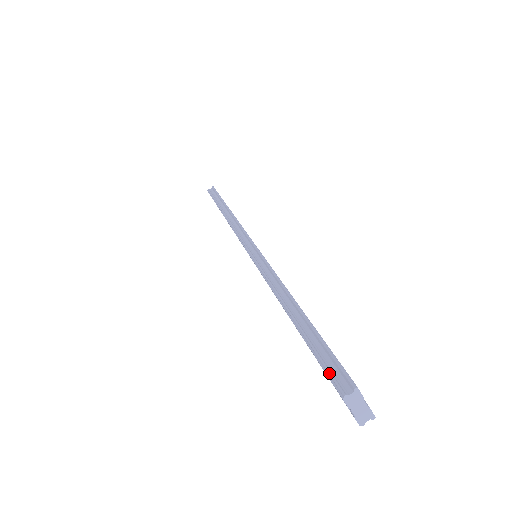
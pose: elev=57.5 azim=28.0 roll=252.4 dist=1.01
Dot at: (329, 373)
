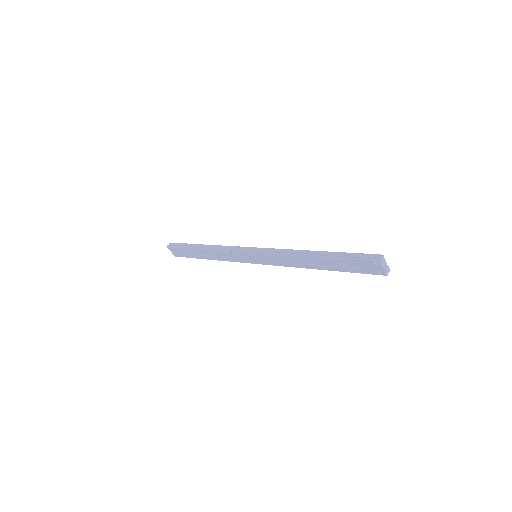
Dot at: (366, 259)
